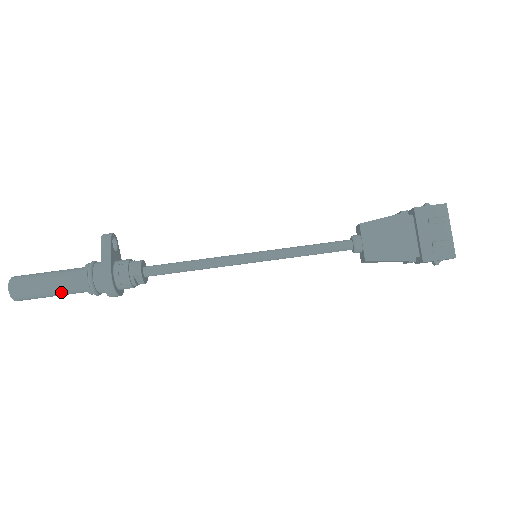
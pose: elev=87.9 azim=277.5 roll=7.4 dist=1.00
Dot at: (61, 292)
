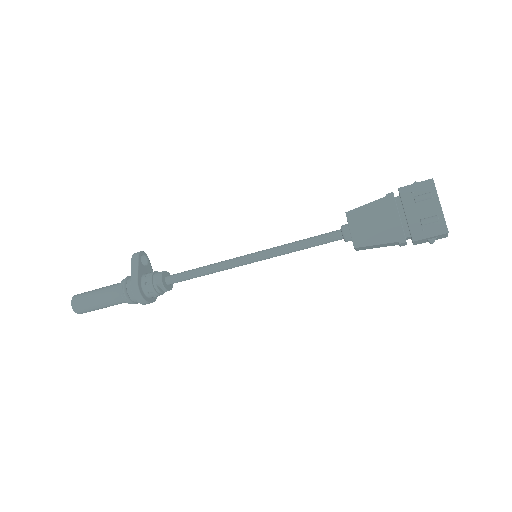
Dot at: (107, 304)
